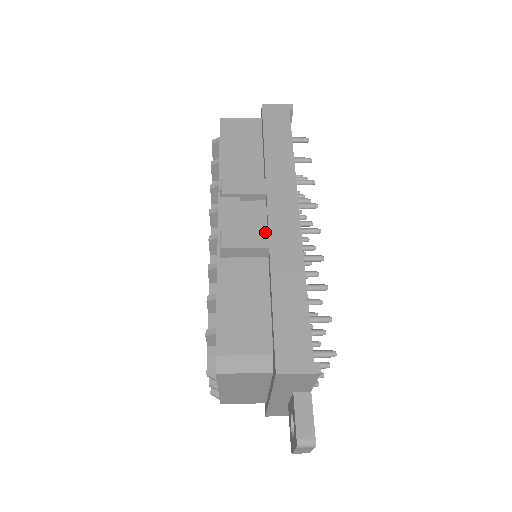
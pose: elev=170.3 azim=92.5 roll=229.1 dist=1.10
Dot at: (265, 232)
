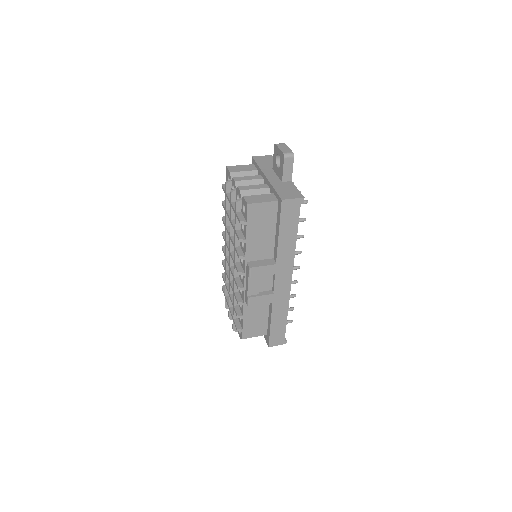
Dot at: (272, 295)
